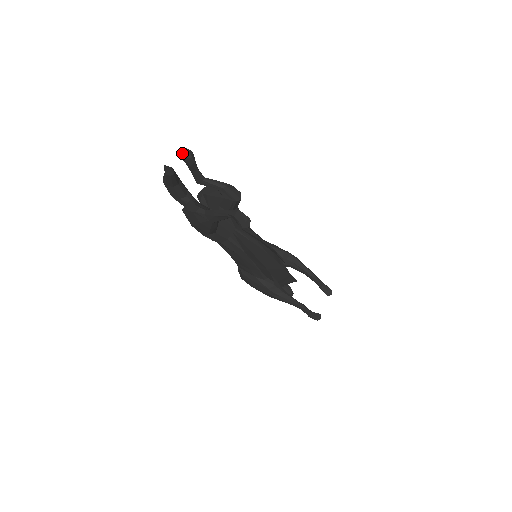
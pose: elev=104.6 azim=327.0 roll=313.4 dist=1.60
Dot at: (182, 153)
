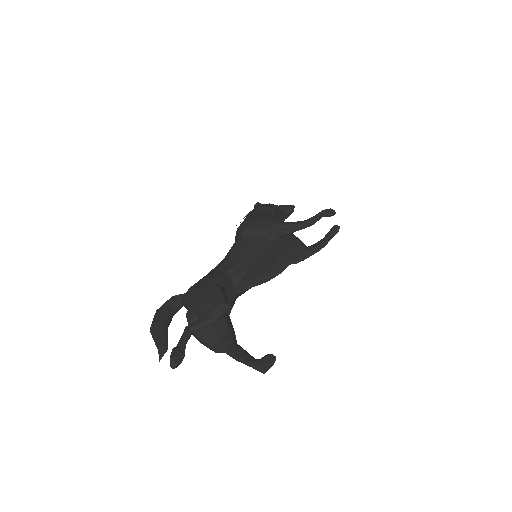
Dot at: (172, 368)
